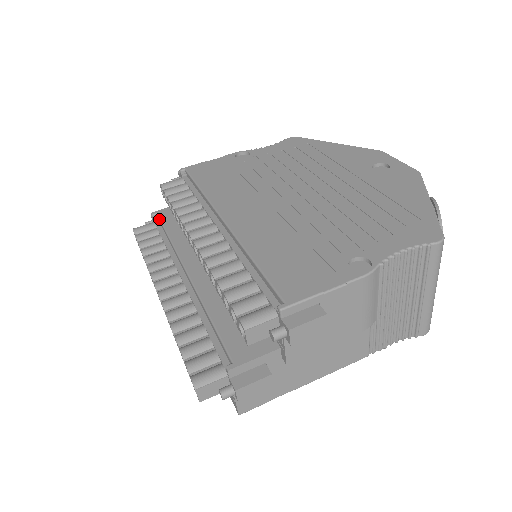
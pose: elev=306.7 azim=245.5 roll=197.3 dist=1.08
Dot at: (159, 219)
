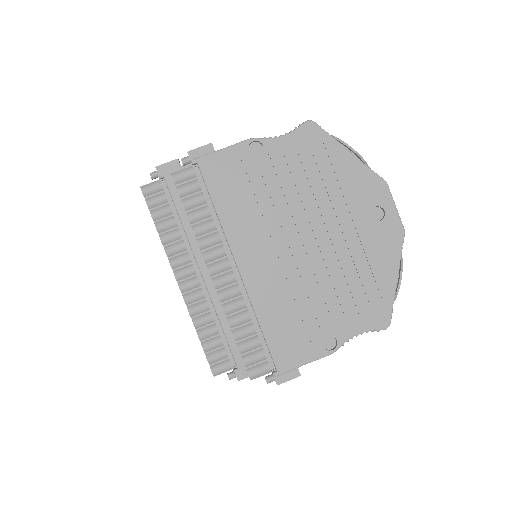
Dot at: (168, 188)
